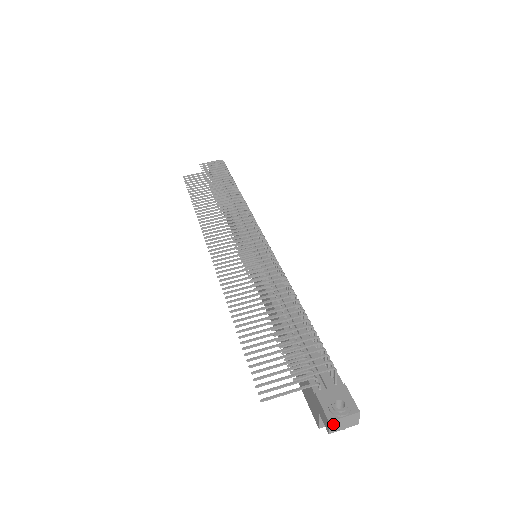
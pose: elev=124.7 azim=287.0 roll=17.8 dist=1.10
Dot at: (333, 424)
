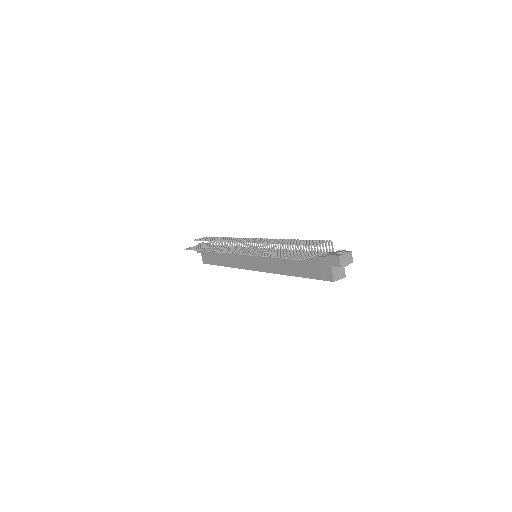
Dot at: (341, 259)
